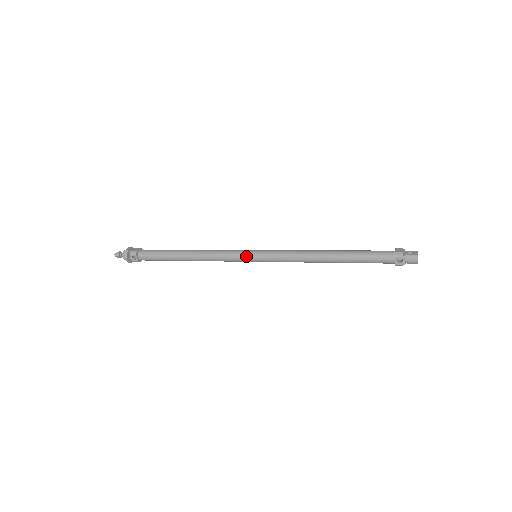
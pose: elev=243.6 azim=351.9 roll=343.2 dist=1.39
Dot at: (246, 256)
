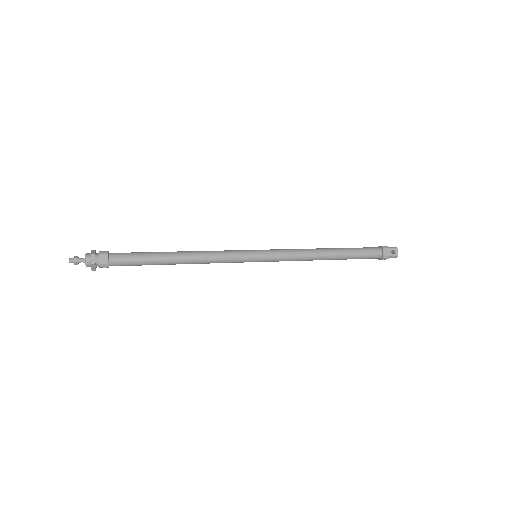
Dot at: occluded
